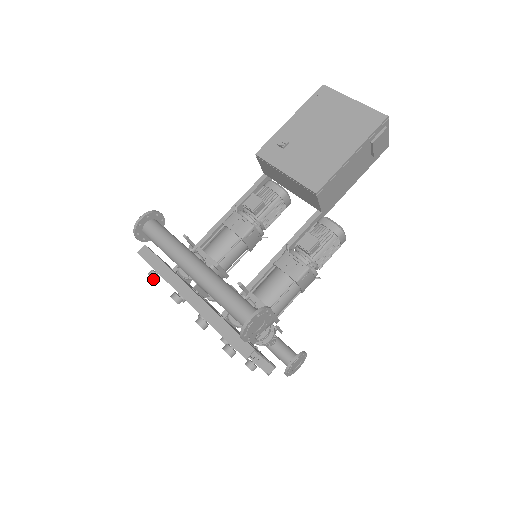
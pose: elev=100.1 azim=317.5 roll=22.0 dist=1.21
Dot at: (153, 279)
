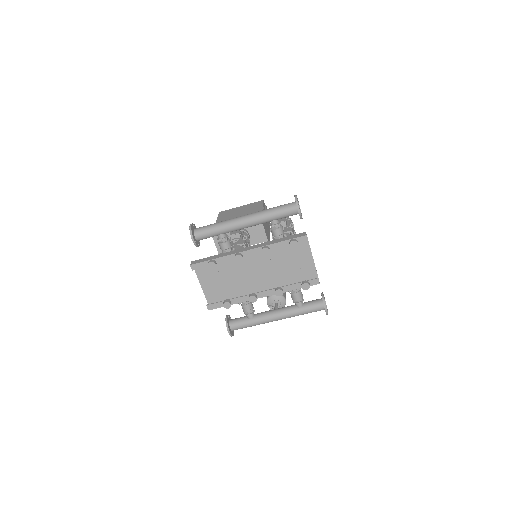
Dot at: (214, 263)
